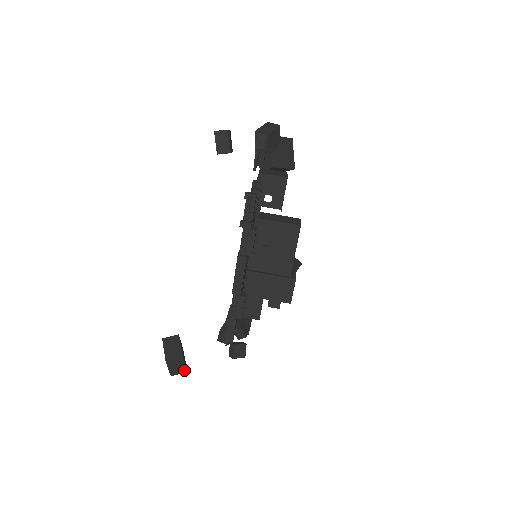
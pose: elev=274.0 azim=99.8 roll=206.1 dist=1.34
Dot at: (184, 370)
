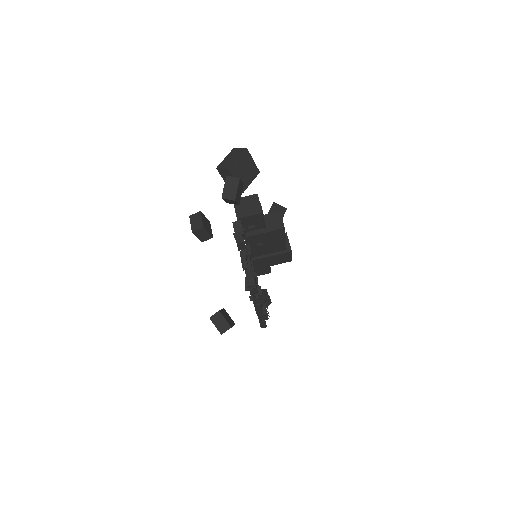
Dot at: occluded
